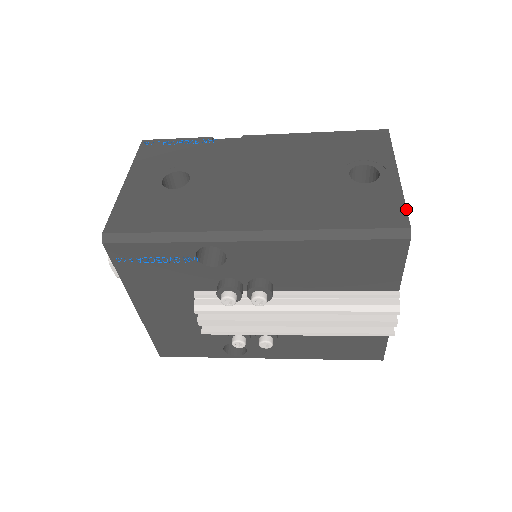
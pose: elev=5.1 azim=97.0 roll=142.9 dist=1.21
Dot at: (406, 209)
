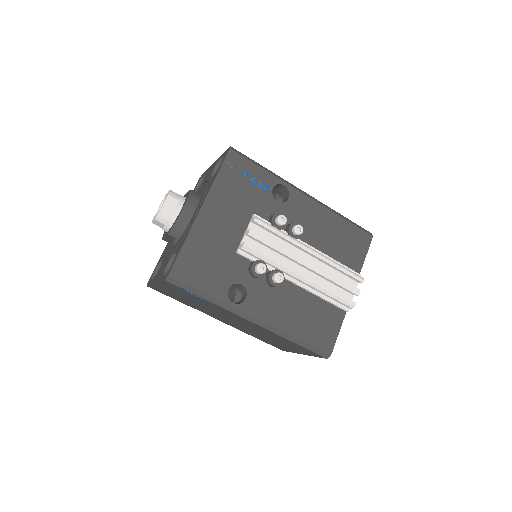
Dot at: occluded
